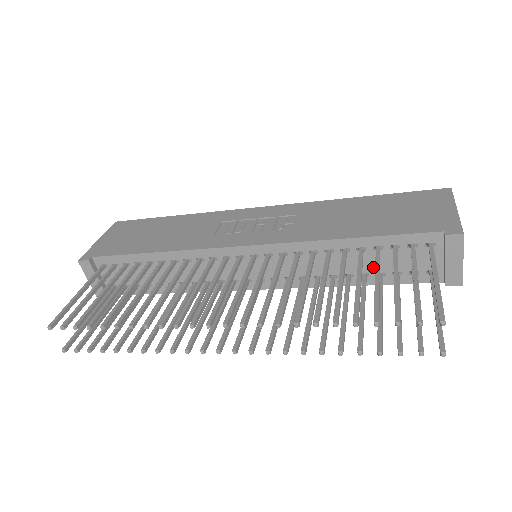
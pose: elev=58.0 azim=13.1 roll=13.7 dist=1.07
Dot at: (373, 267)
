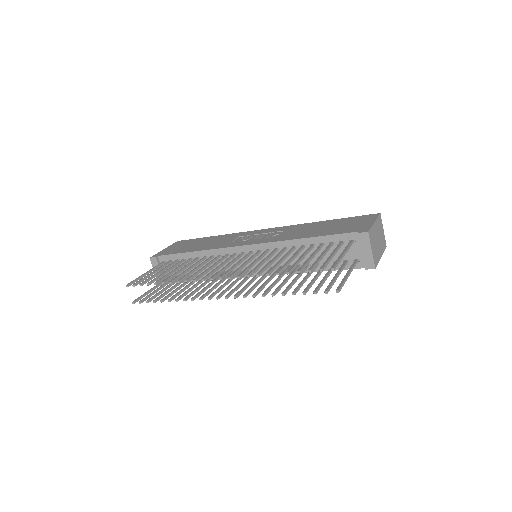
Dot at: occluded
